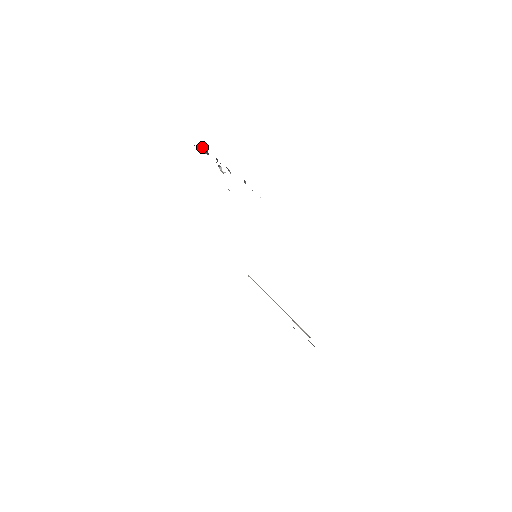
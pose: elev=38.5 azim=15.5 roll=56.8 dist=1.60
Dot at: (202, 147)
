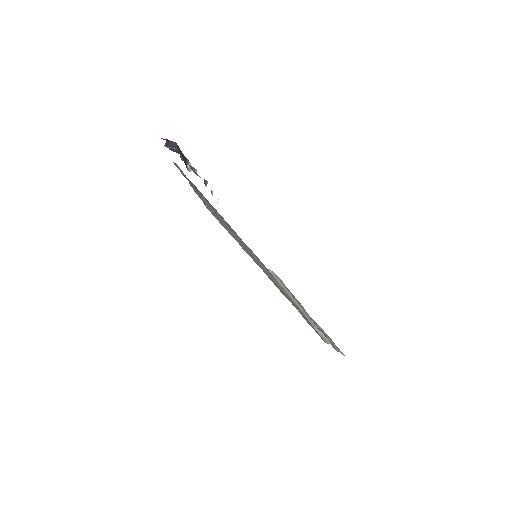
Dot at: (170, 142)
